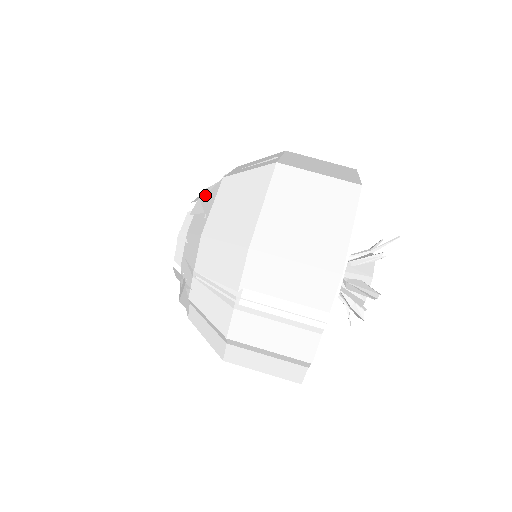
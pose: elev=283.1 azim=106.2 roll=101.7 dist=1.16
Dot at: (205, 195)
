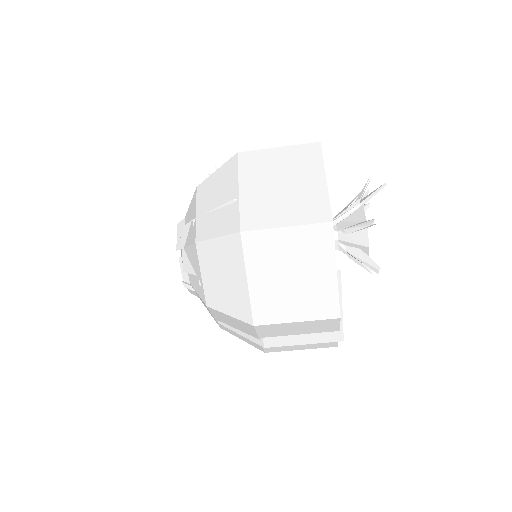
Dot at: (186, 248)
